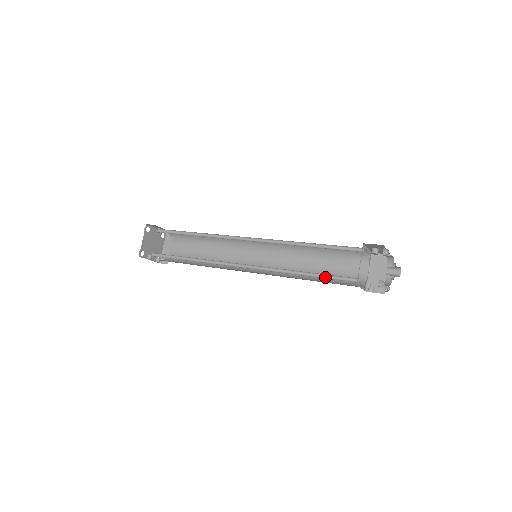
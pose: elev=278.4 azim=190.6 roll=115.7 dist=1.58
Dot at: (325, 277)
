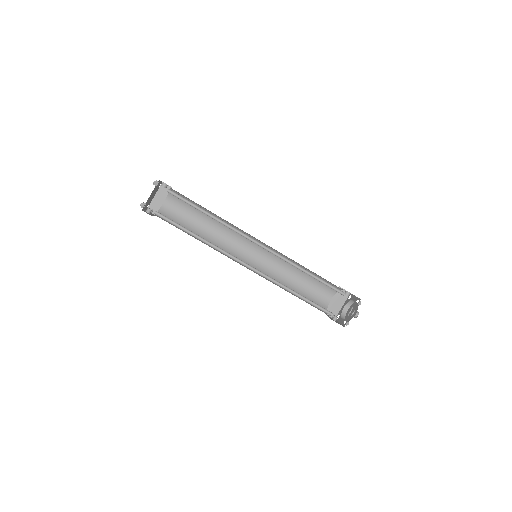
Dot at: (310, 302)
